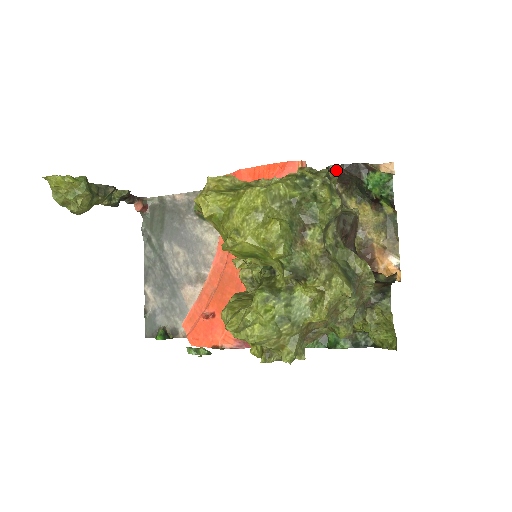
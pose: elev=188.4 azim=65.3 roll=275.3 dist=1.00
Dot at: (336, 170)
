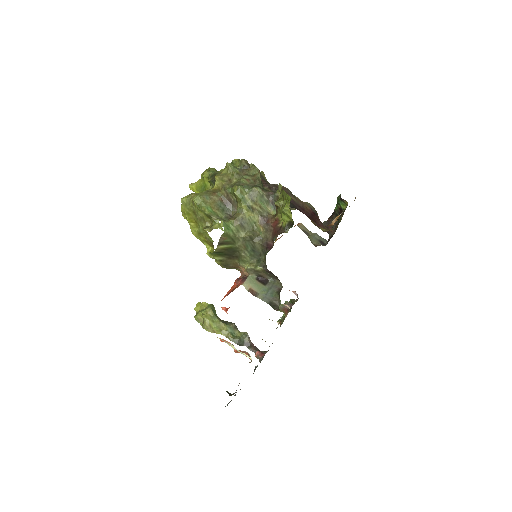
Dot at: (325, 222)
